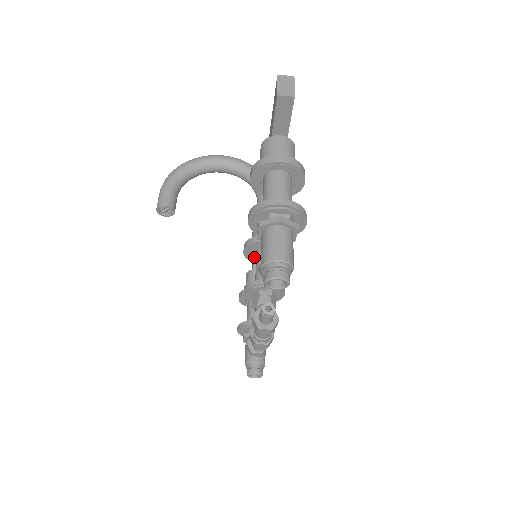
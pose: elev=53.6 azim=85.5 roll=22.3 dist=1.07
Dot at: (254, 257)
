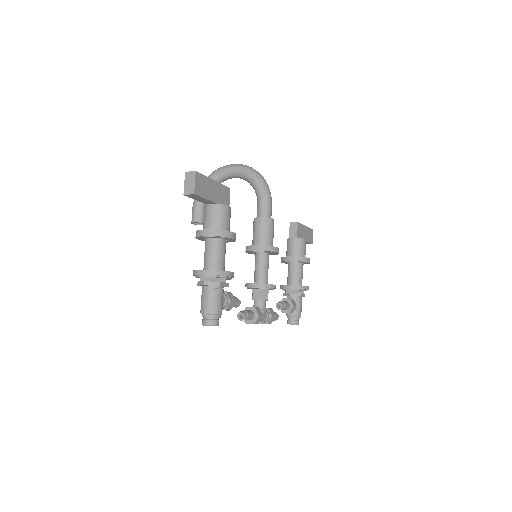
Dot at: occluded
